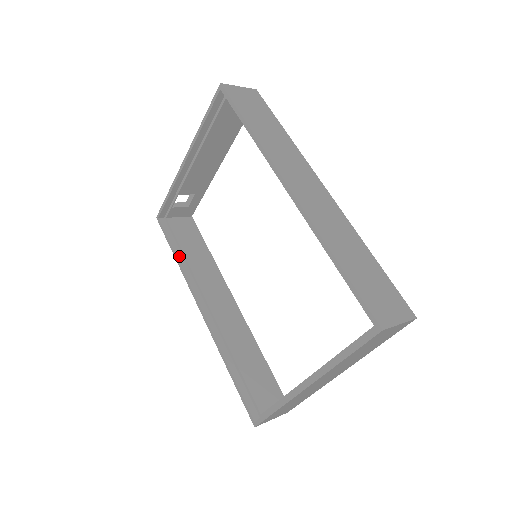
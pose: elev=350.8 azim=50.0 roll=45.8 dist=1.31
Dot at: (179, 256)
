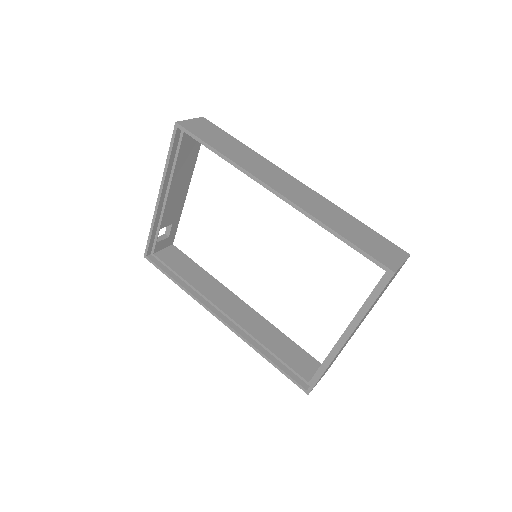
Dot at: (180, 282)
